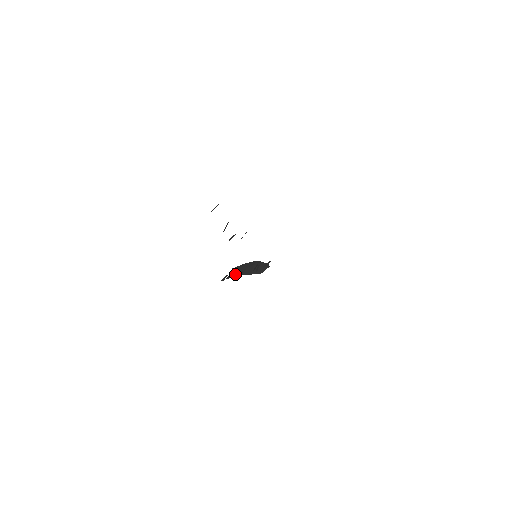
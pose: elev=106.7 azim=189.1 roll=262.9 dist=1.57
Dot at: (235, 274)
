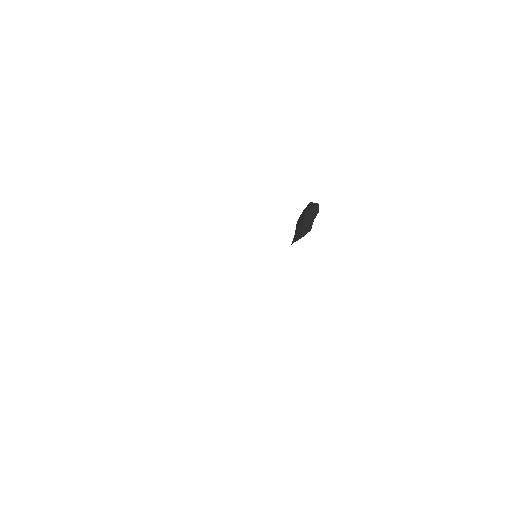
Dot at: (293, 238)
